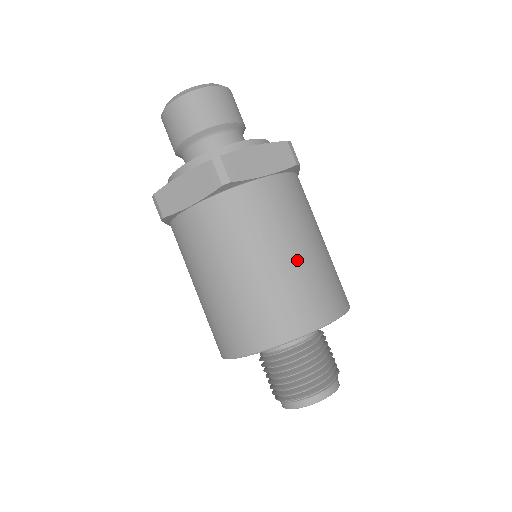
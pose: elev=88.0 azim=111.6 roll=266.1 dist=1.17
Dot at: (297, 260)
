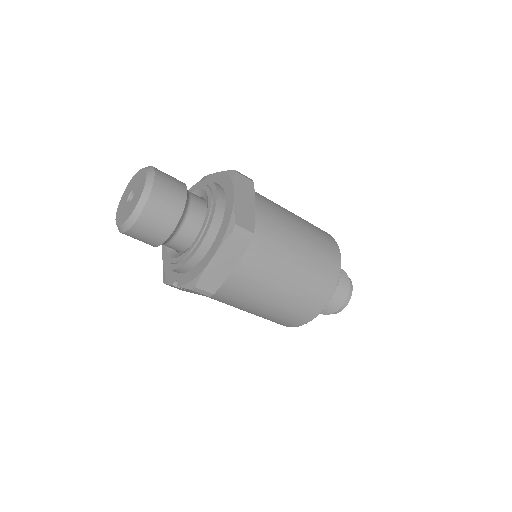
Dot at: (306, 238)
